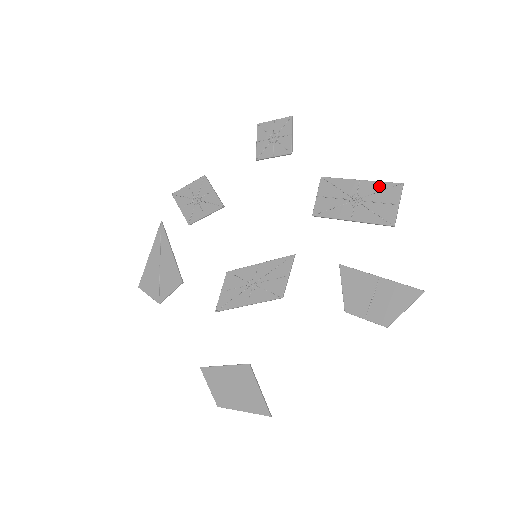
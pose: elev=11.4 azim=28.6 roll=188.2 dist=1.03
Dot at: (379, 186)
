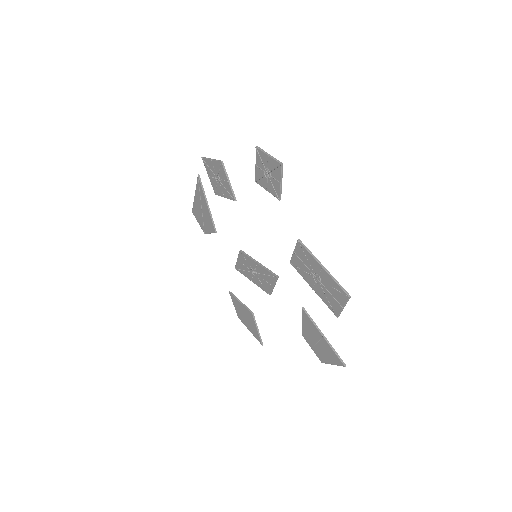
Dot at: (334, 284)
